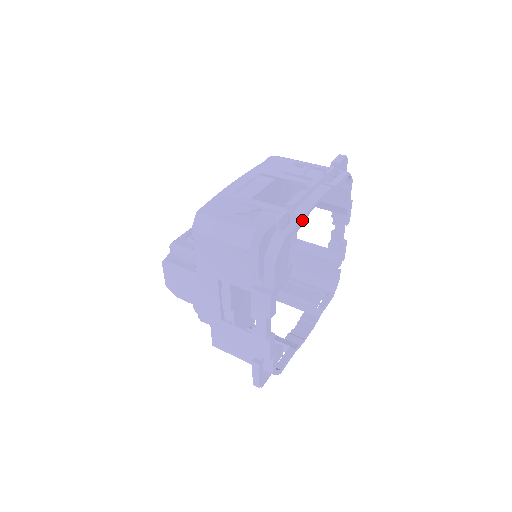
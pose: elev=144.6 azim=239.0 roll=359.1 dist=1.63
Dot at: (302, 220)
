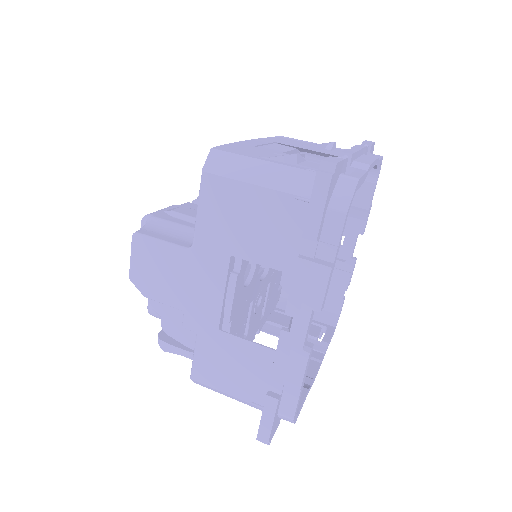
Dot at: (365, 173)
